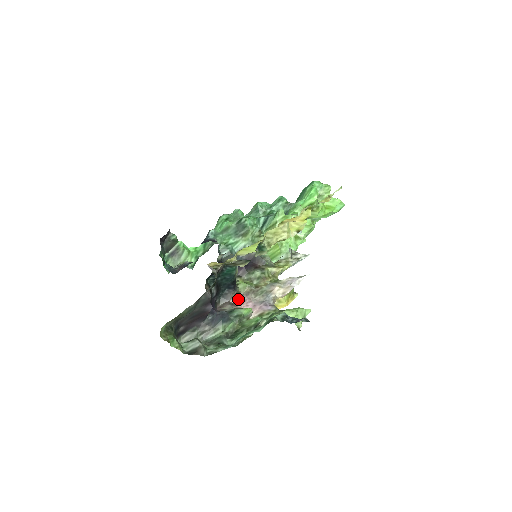
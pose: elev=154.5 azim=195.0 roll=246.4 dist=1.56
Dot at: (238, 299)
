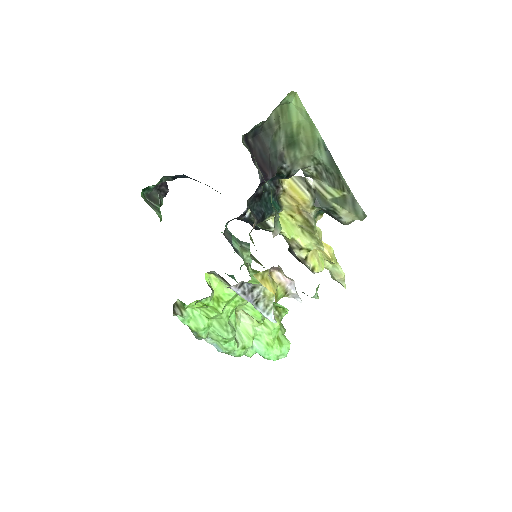
Dot at: occluded
